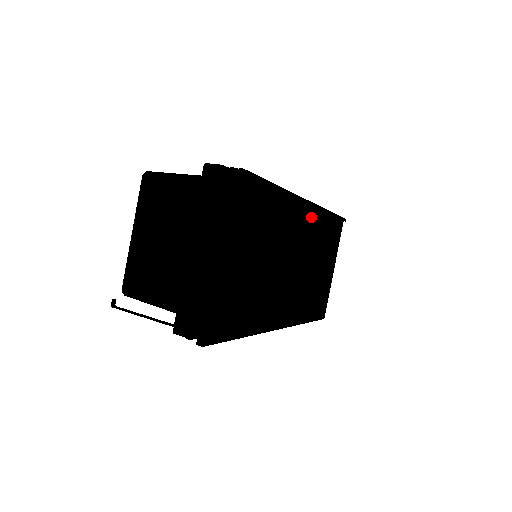
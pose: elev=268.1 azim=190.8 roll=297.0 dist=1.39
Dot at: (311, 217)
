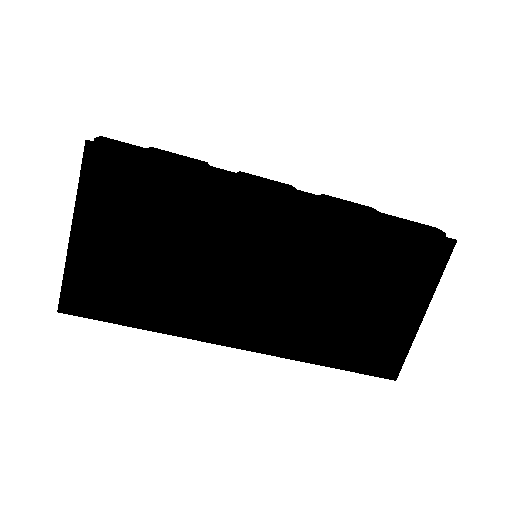
Dot at: (311, 219)
